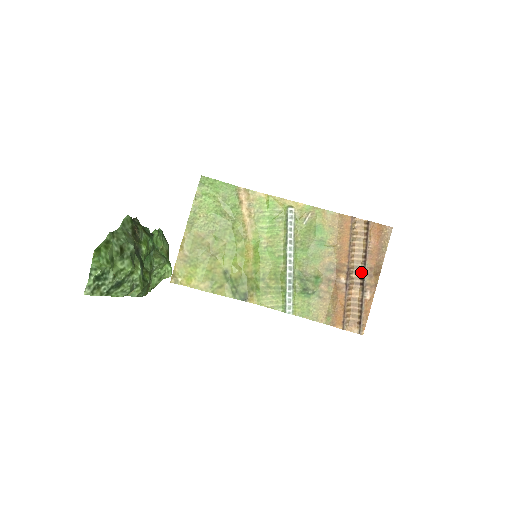
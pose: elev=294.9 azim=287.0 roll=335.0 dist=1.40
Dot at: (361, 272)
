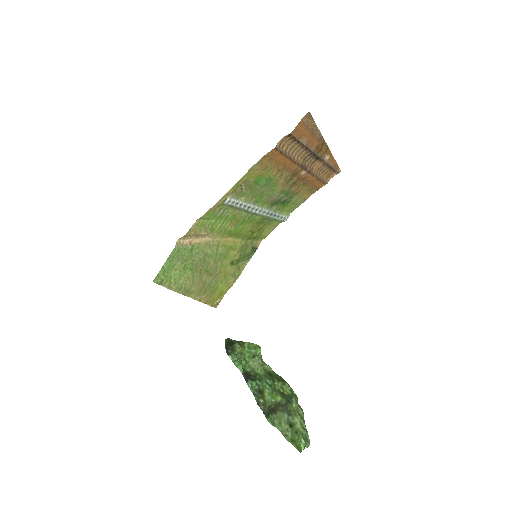
Dot at: (311, 156)
